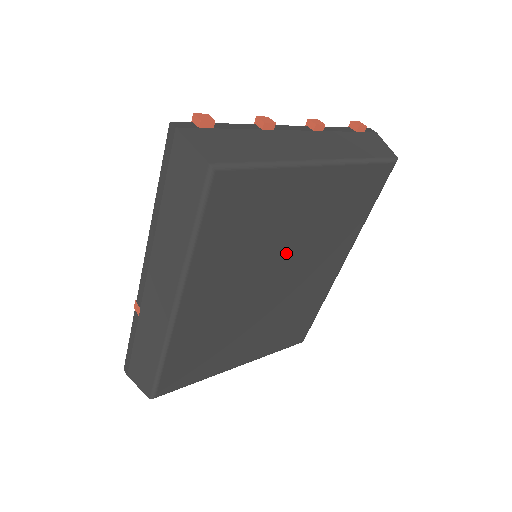
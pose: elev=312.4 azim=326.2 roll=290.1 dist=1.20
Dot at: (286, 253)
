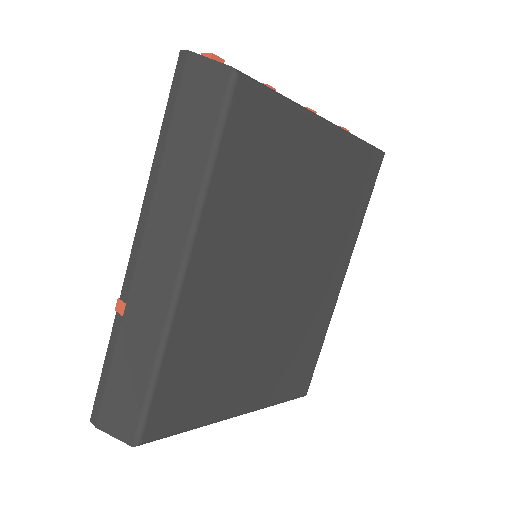
Dot at: (295, 235)
